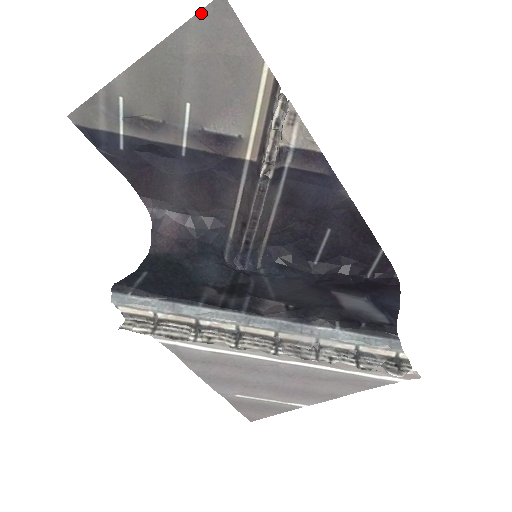
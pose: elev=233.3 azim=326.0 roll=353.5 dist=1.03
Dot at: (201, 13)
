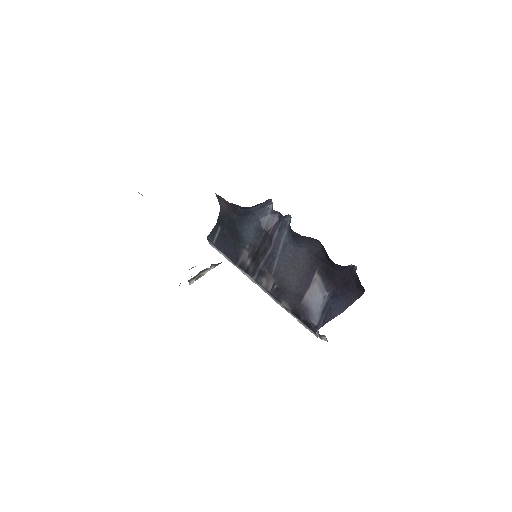
Dot at: occluded
